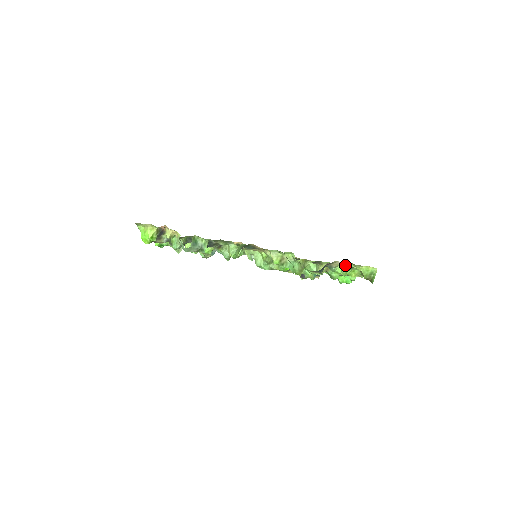
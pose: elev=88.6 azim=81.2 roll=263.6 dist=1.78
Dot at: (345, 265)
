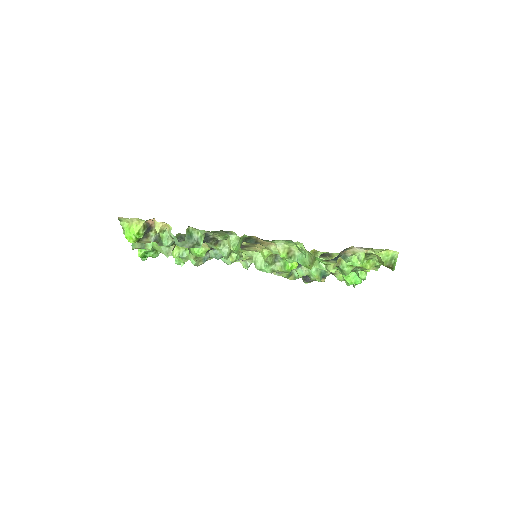
Dot at: (362, 251)
